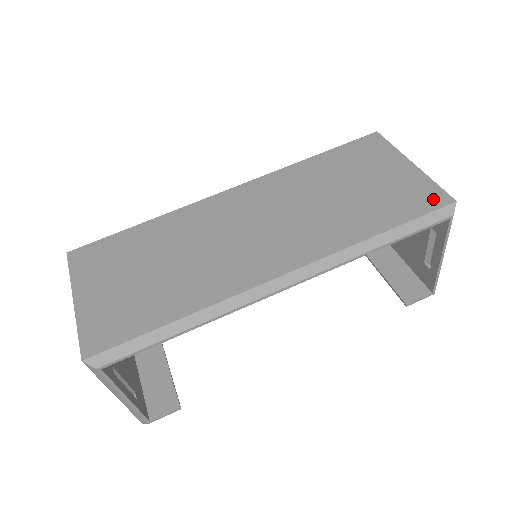
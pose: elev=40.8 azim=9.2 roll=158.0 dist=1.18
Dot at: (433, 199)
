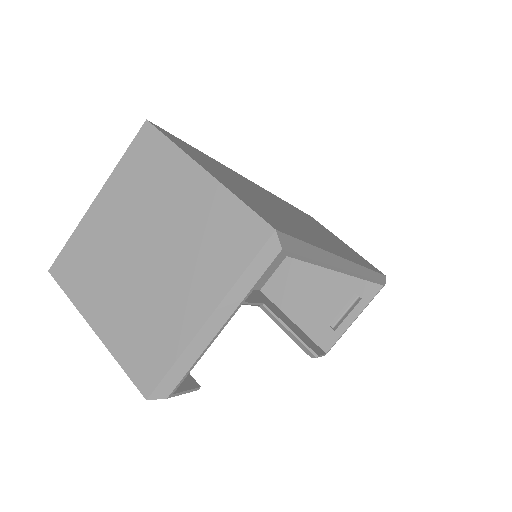
Dot at: occluded
